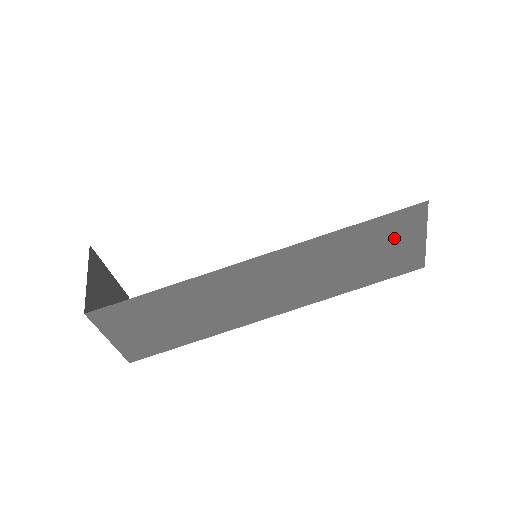
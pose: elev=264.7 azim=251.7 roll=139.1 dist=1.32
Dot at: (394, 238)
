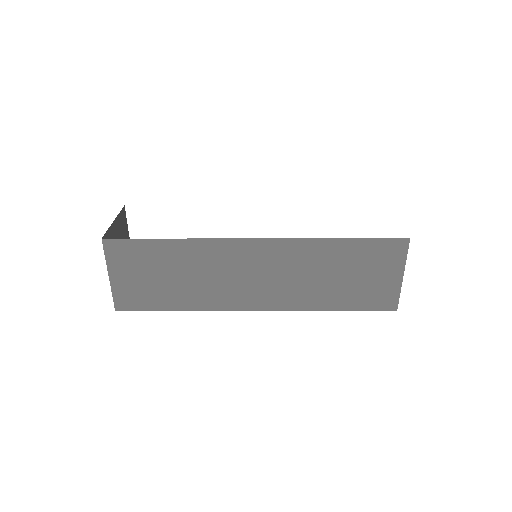
Dot at: (375, 266)
